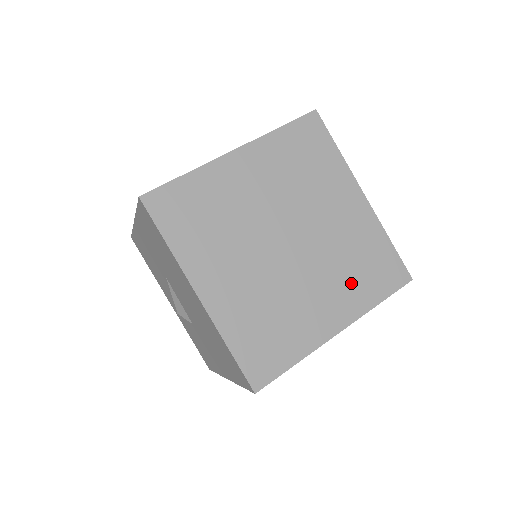
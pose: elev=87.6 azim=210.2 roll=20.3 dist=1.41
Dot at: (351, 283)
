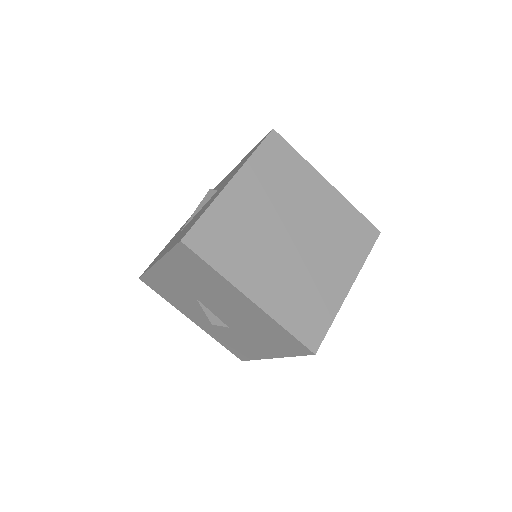
Dot at: (344, 250)
